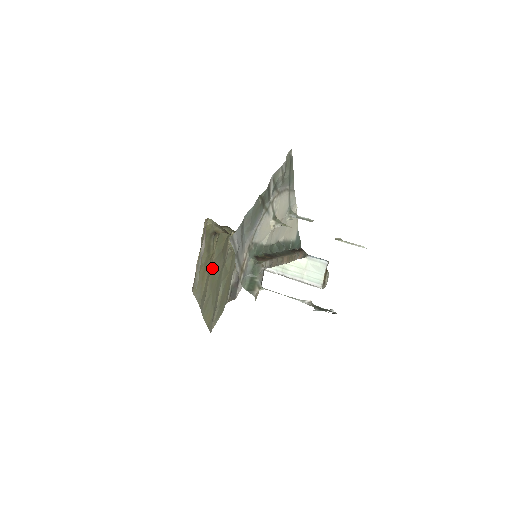
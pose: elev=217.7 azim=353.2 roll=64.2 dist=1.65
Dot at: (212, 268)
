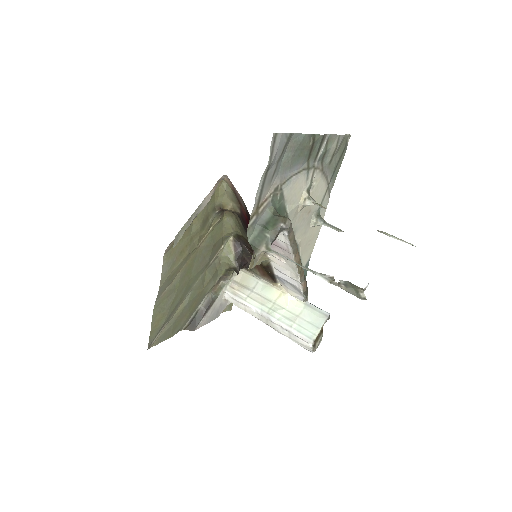
Dot at: (194, 255)
